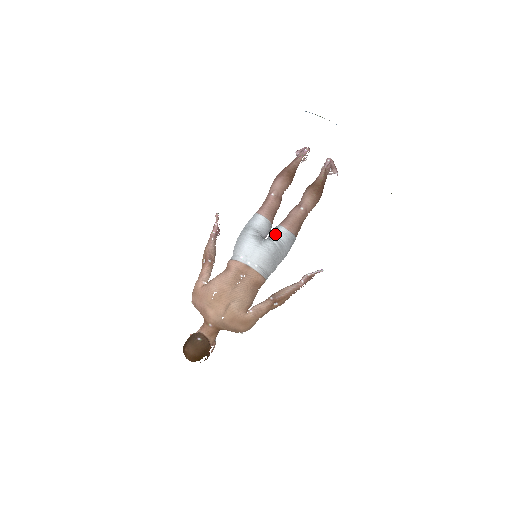
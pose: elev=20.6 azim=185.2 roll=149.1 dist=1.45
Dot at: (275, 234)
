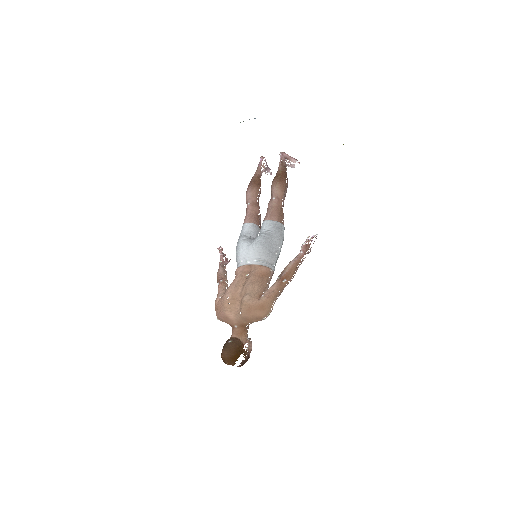
Dot at: (261, 230)
